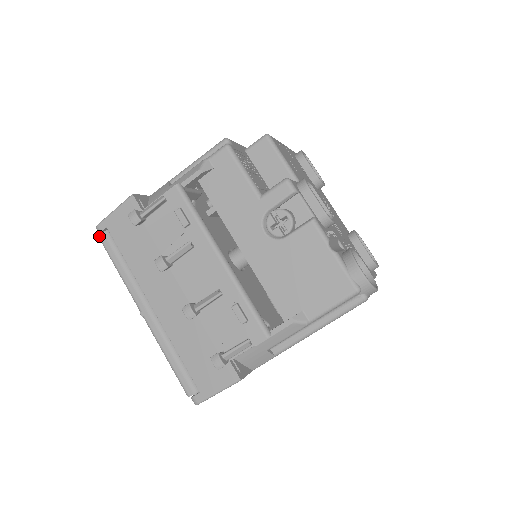
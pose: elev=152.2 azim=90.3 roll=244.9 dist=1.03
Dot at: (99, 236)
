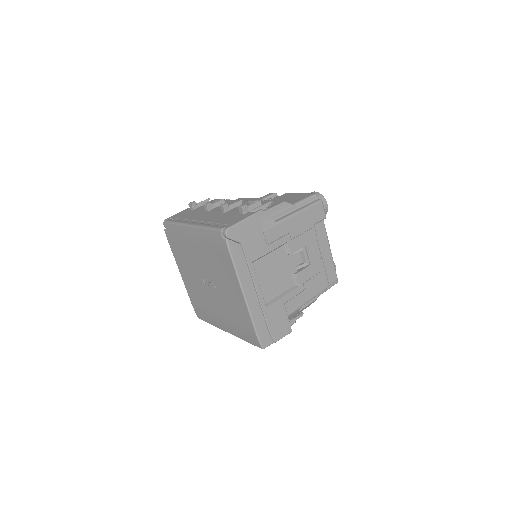
Dot at: (166, 221)
